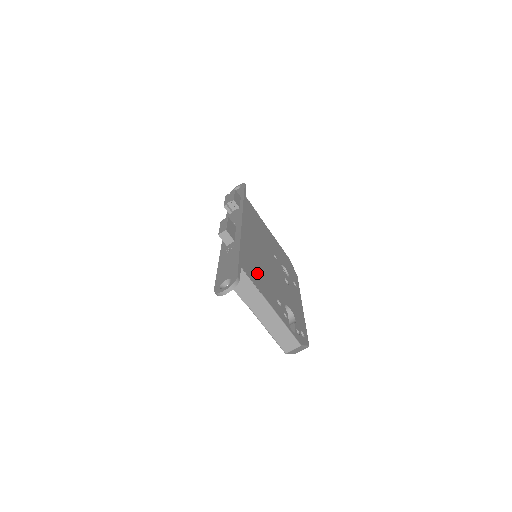
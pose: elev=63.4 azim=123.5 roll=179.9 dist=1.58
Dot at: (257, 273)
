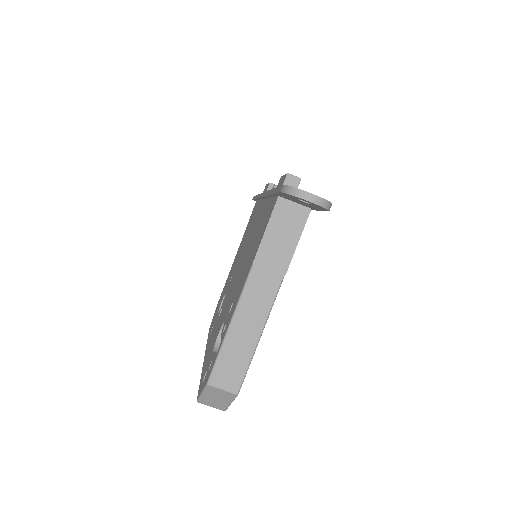
Dot at: occluded
